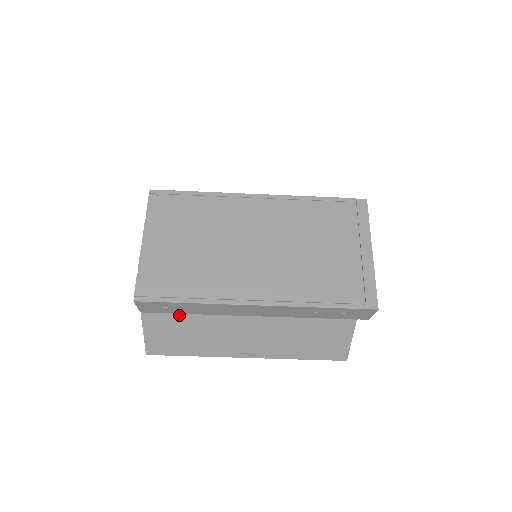
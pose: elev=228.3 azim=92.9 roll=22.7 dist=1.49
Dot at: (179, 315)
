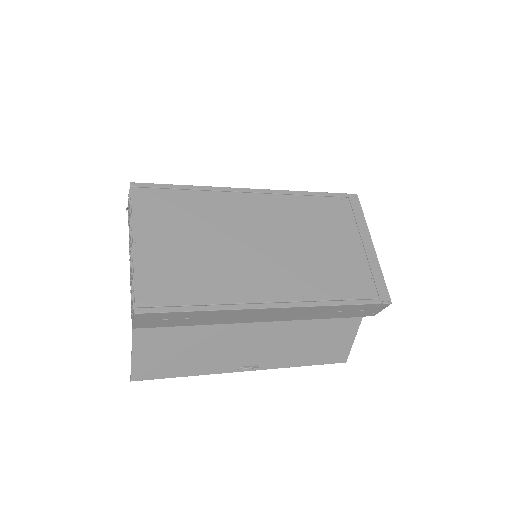
Dot at: (179, 328)
